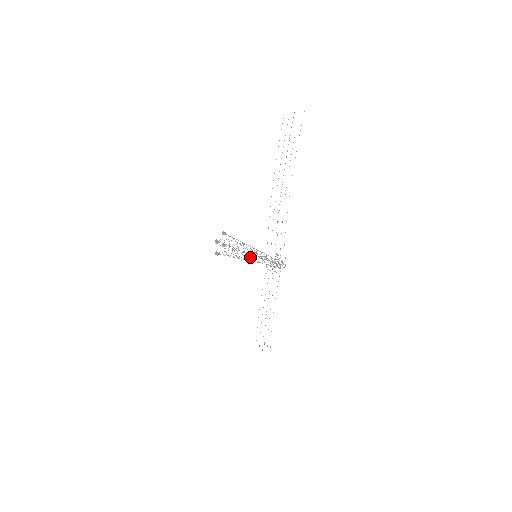
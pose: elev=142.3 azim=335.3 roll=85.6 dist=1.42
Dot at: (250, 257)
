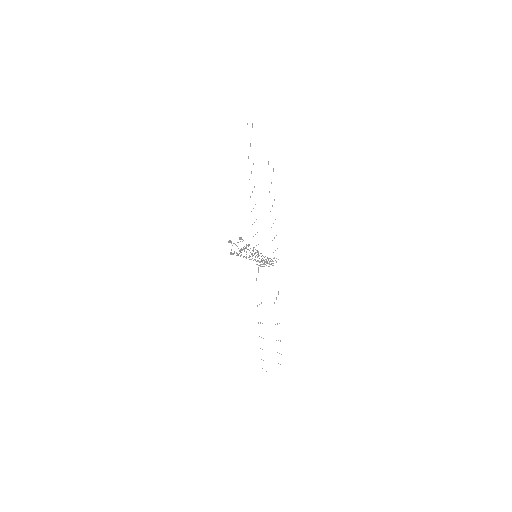
Dot at: occluded
